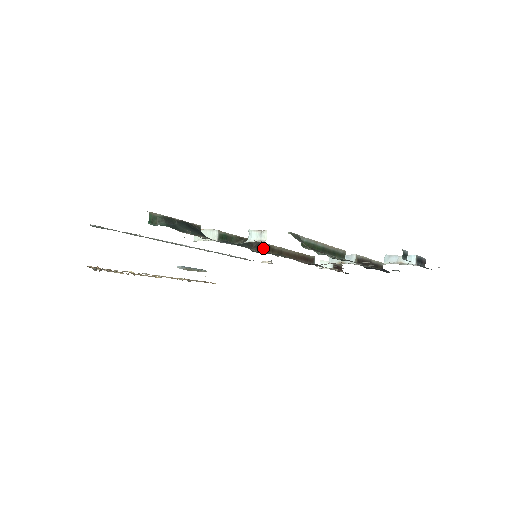
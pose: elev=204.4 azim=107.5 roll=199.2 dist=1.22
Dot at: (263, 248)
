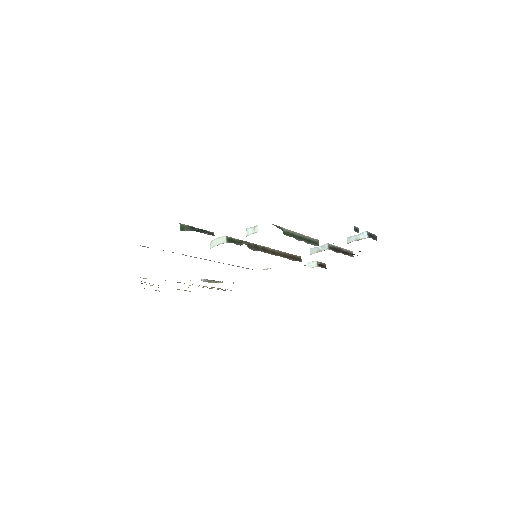
Dot at: (260, 249)
